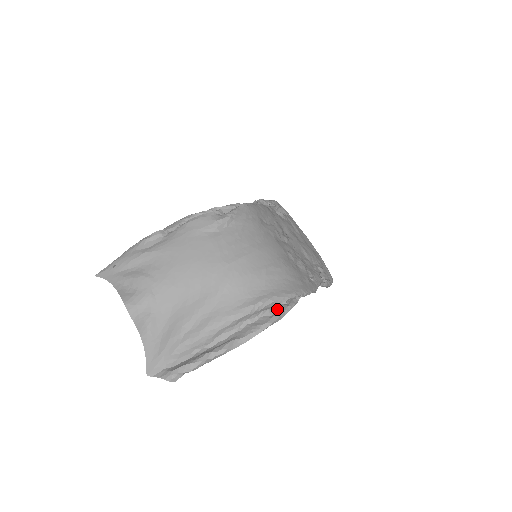
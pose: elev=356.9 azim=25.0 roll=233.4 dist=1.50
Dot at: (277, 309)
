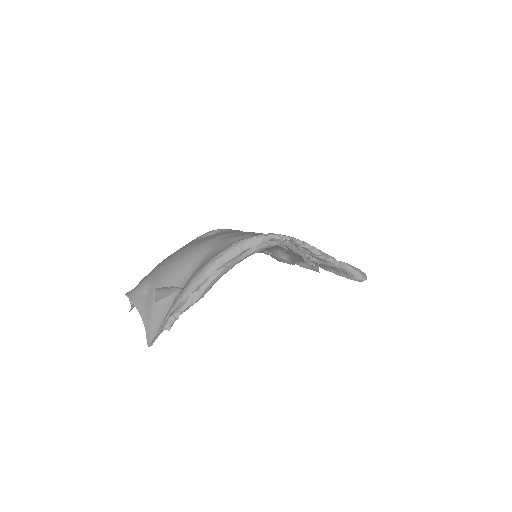
Dot at: occluded
